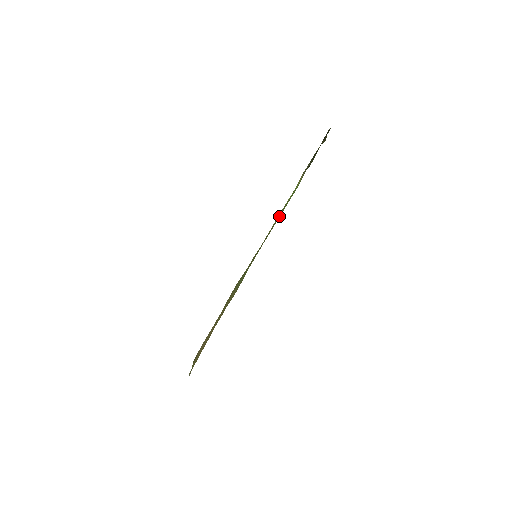
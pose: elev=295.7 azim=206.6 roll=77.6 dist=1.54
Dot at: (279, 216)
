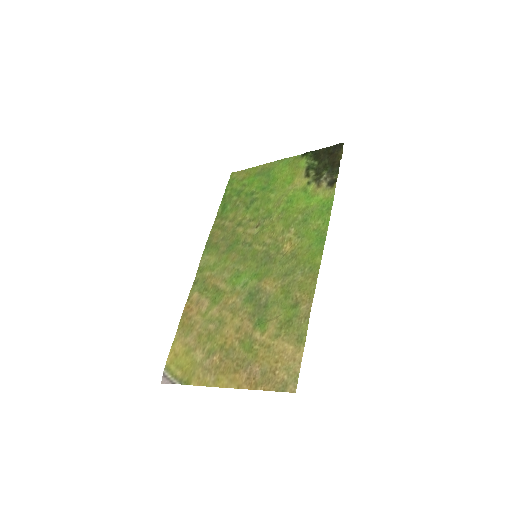
Dot at: (308, 227)
